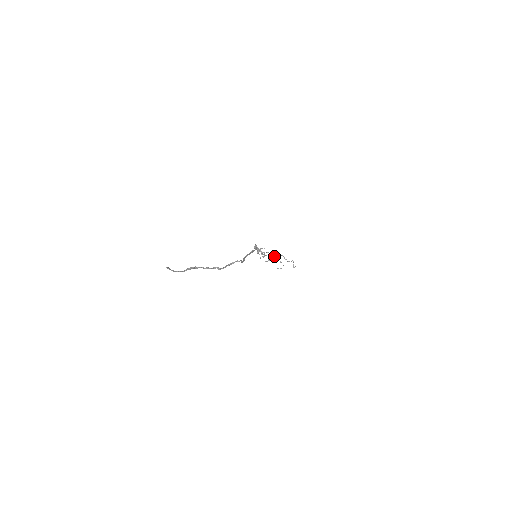
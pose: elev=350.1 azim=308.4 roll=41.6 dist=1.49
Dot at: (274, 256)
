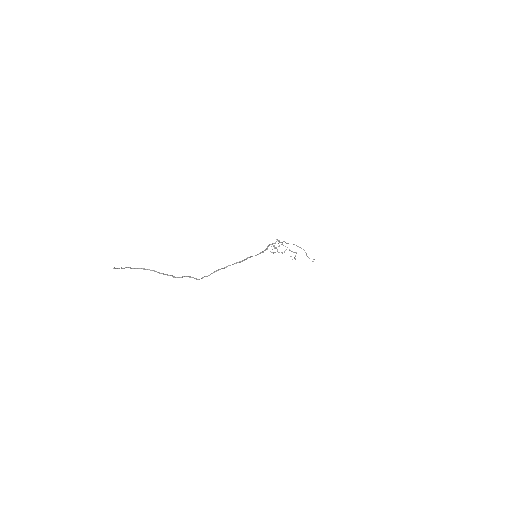
Dot at: (293, 252)
